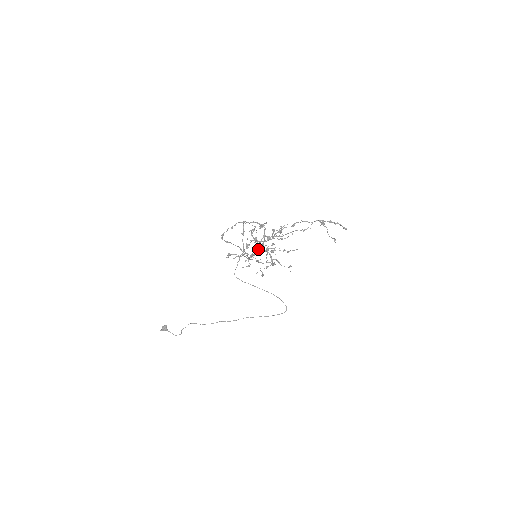
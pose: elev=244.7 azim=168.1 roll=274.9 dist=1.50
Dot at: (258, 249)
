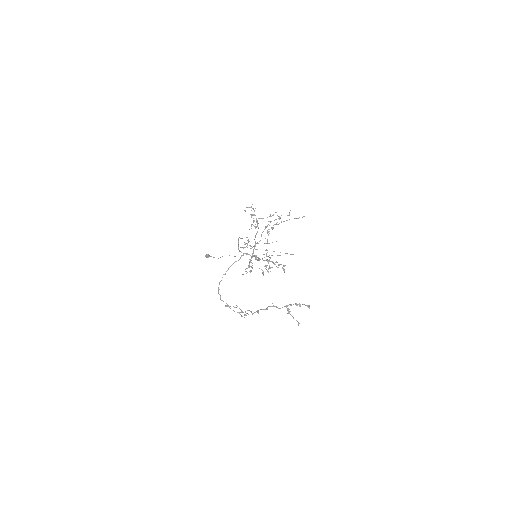
Dot at: occluded
